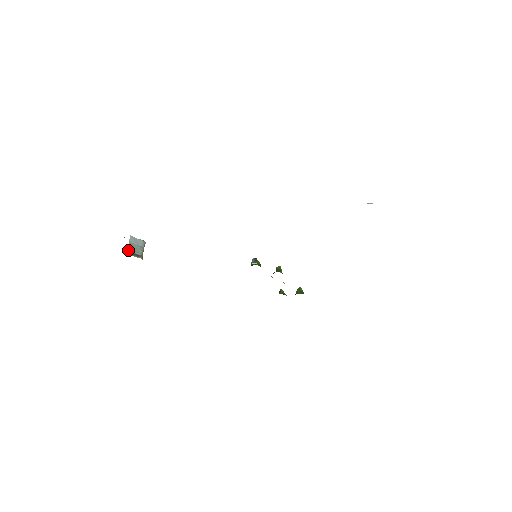
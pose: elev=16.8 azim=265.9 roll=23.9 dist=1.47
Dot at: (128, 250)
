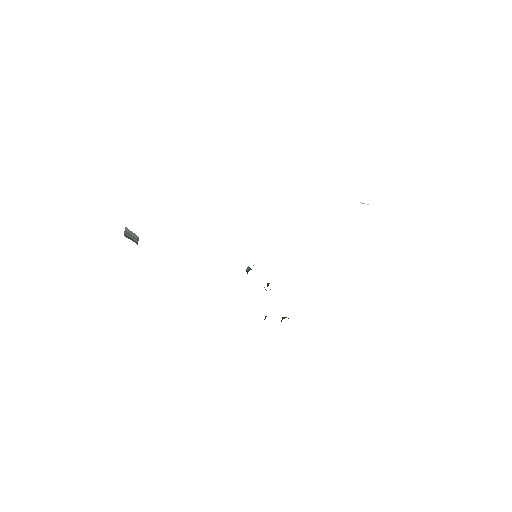
Dot at: (125, 234)
